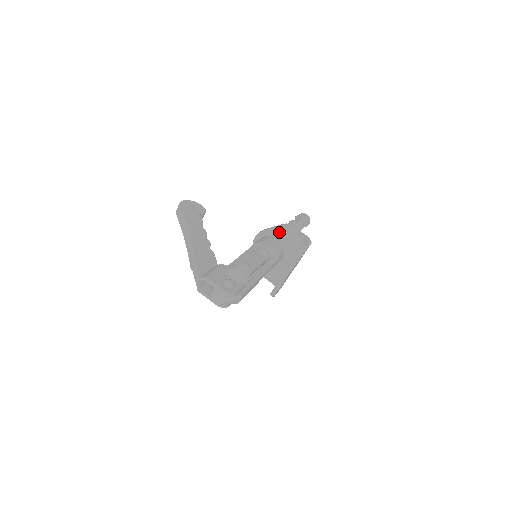
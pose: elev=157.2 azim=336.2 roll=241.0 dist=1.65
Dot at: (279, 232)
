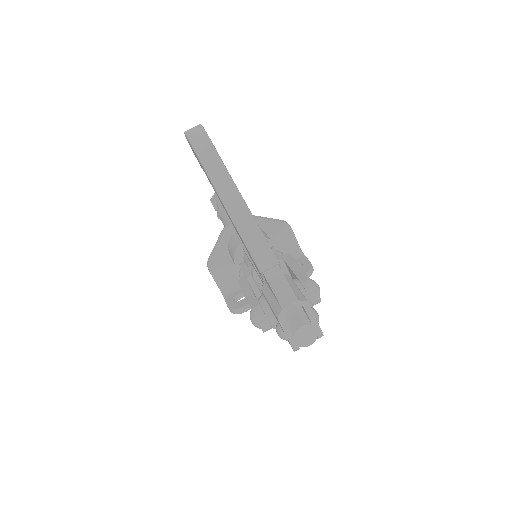
Dot at: (273, 228)
